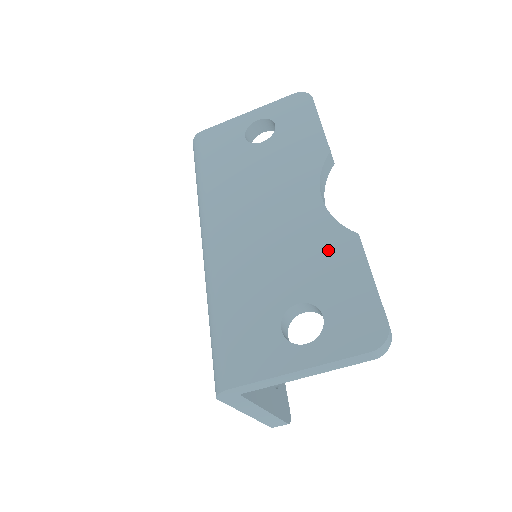
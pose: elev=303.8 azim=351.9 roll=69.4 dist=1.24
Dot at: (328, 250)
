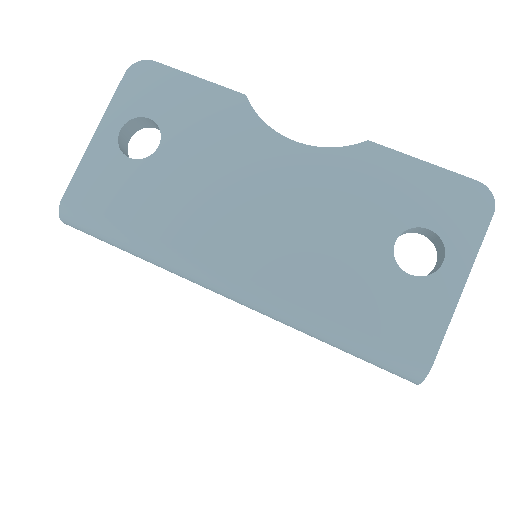
Dot at: (361, 177)
